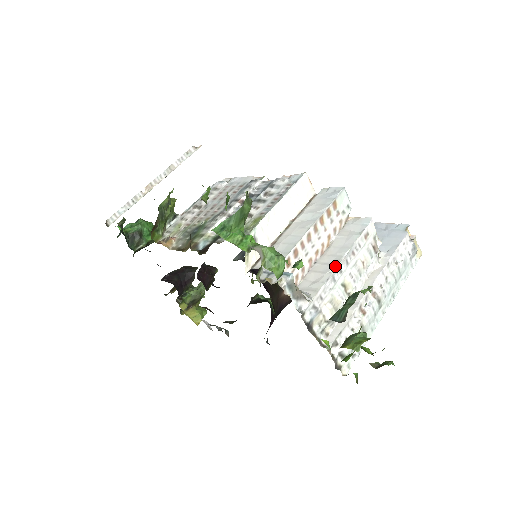
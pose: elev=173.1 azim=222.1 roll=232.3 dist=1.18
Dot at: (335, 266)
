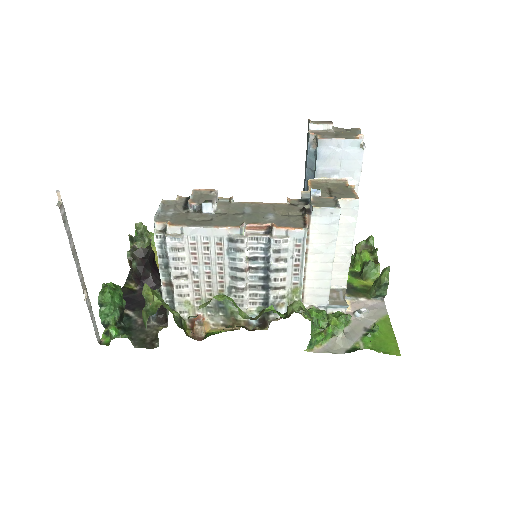
Dot at: occluded
